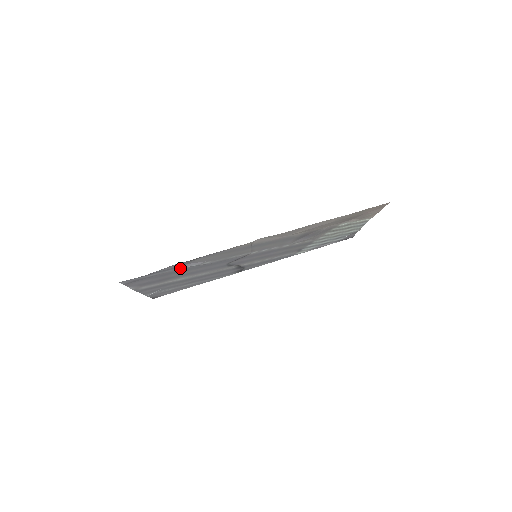
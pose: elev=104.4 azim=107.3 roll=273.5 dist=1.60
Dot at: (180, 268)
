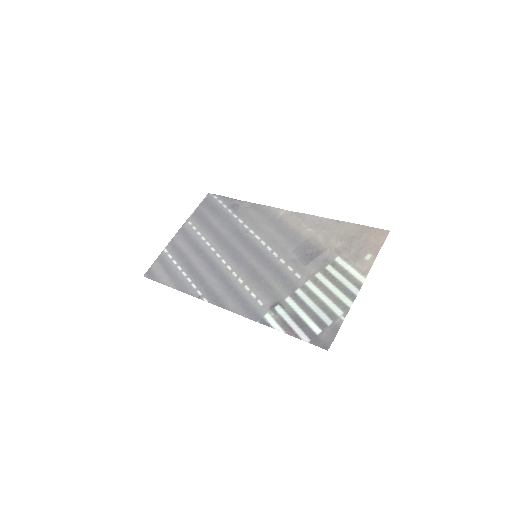
Dot at: (230, 212)
